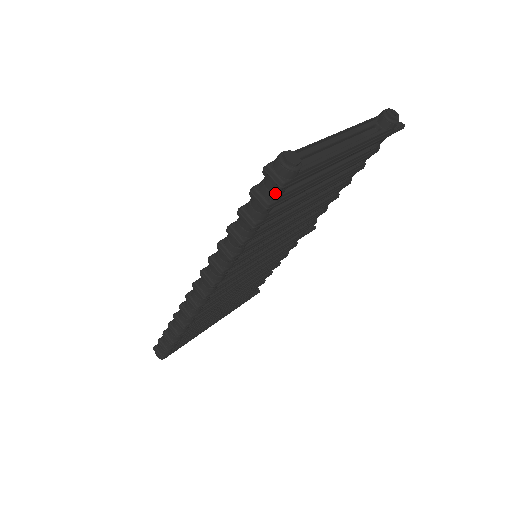
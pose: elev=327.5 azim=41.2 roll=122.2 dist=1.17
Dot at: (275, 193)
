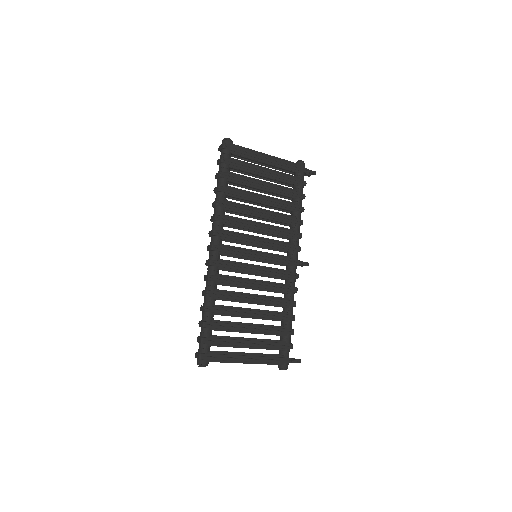
Dot at: (224, 154)
